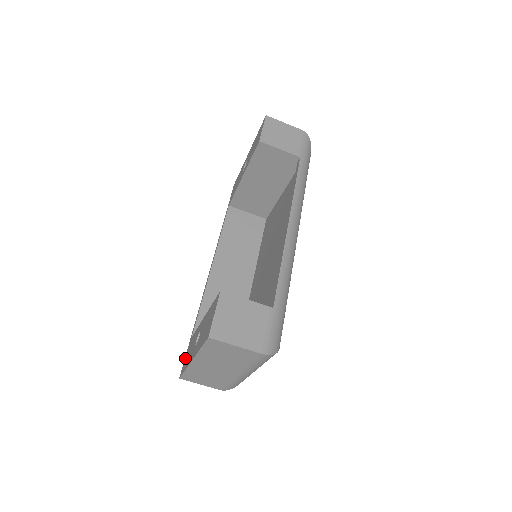
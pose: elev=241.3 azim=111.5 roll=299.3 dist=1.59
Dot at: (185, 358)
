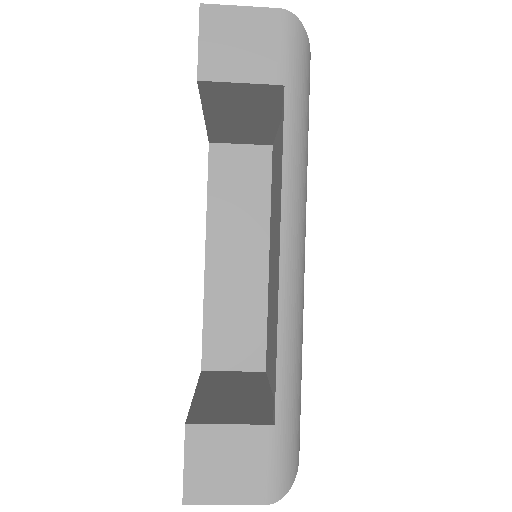
Dot at: occluded
